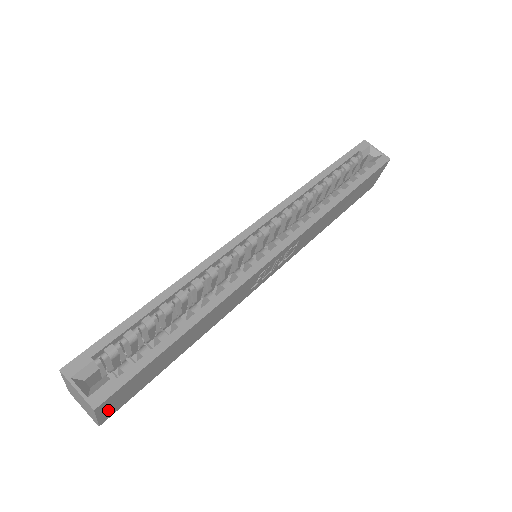
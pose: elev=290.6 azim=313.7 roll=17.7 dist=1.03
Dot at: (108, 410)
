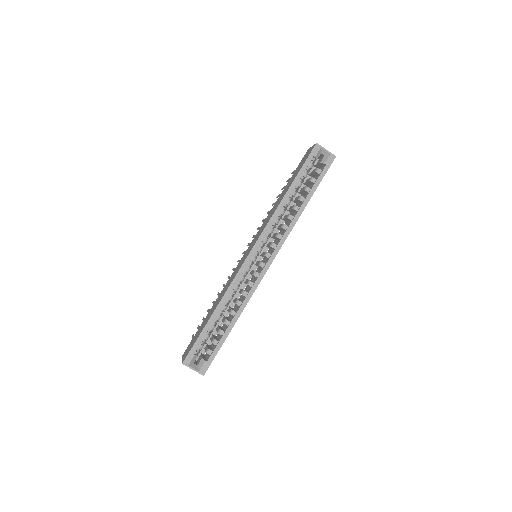
Dot at: occluded
